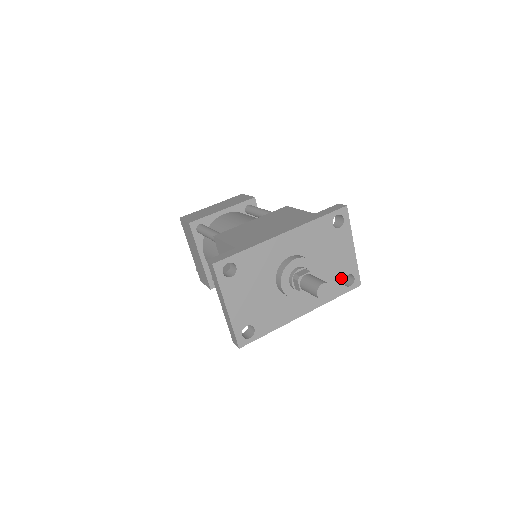
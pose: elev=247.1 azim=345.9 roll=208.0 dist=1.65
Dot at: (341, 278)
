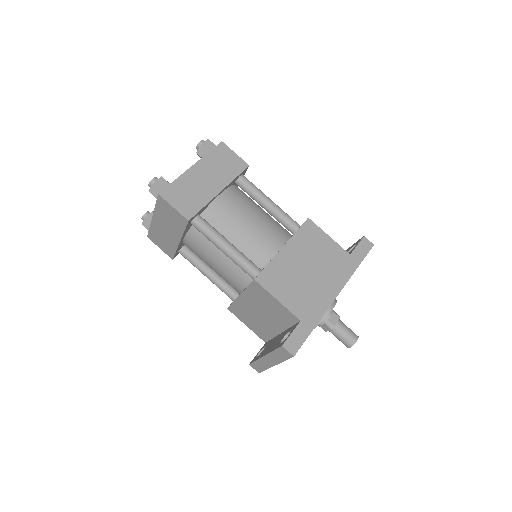
Dot at: occluded
